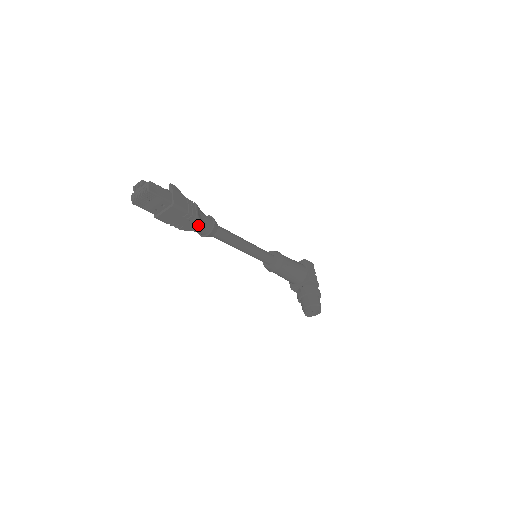
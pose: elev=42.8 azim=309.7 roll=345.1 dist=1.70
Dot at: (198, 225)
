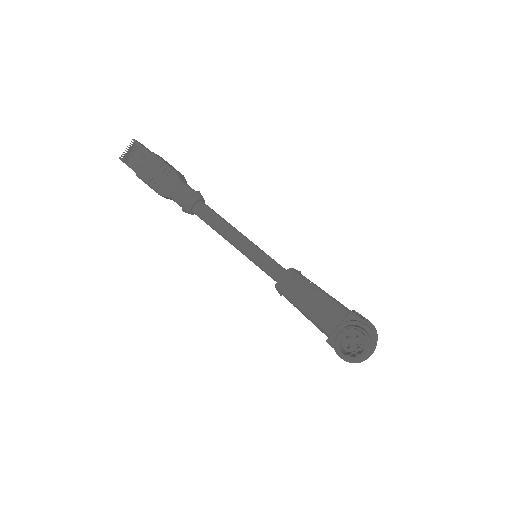
Dot at: (176, 184)
